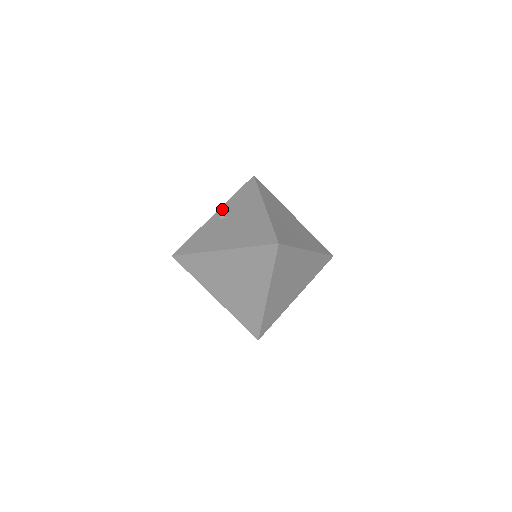
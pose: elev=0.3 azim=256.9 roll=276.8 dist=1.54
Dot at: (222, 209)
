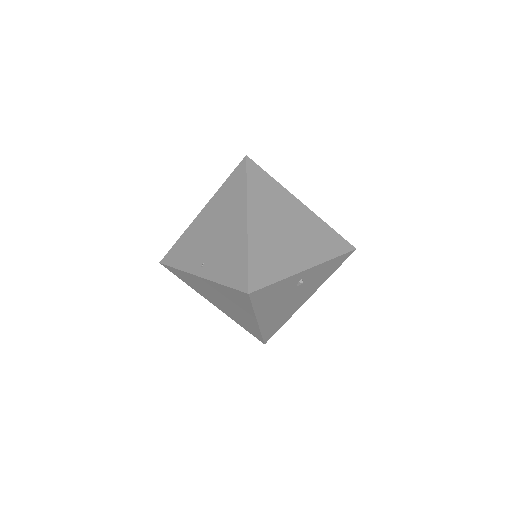
Dot at: occluded
